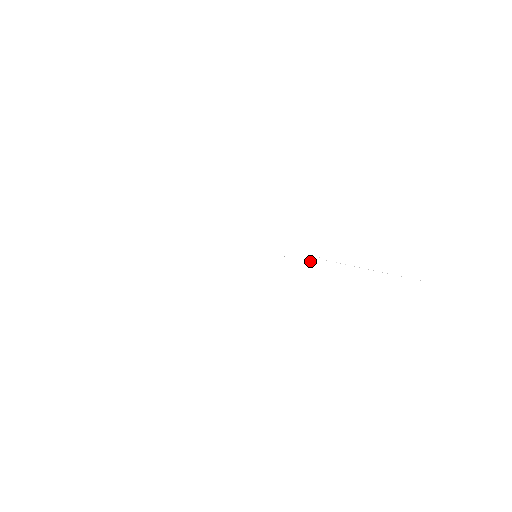
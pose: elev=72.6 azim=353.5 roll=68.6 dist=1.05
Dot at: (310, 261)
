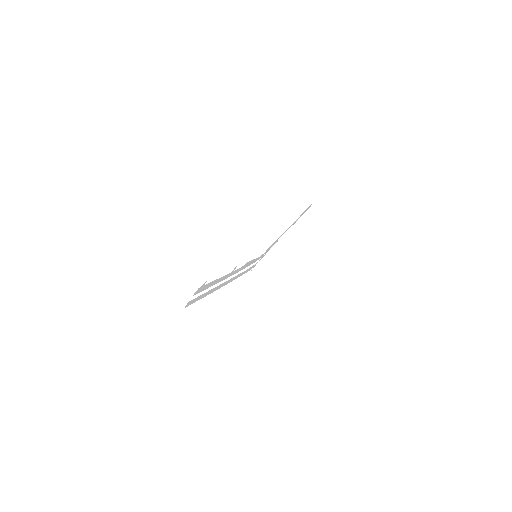
Dot at: (268, 249)
